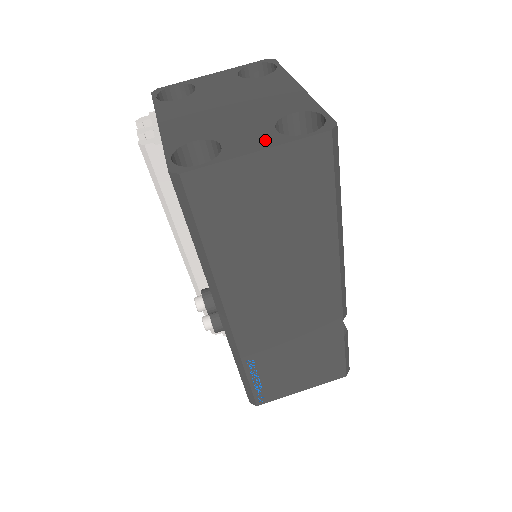
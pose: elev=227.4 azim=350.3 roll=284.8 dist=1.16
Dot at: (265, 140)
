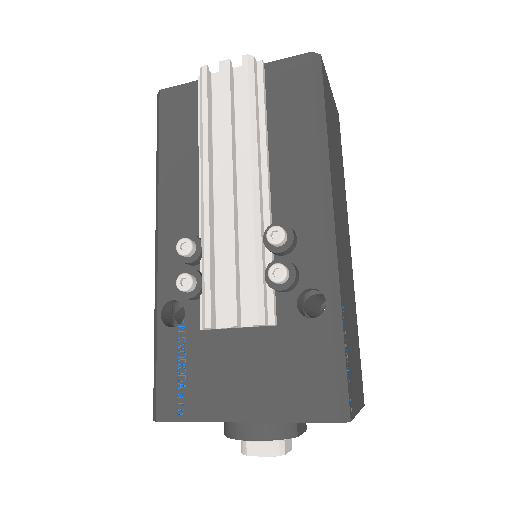
Dot at: occluded
